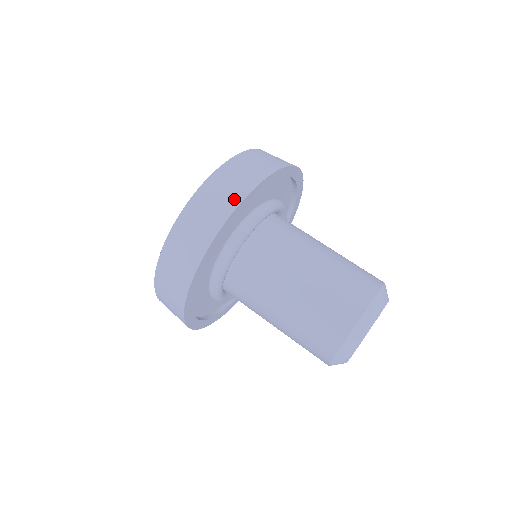
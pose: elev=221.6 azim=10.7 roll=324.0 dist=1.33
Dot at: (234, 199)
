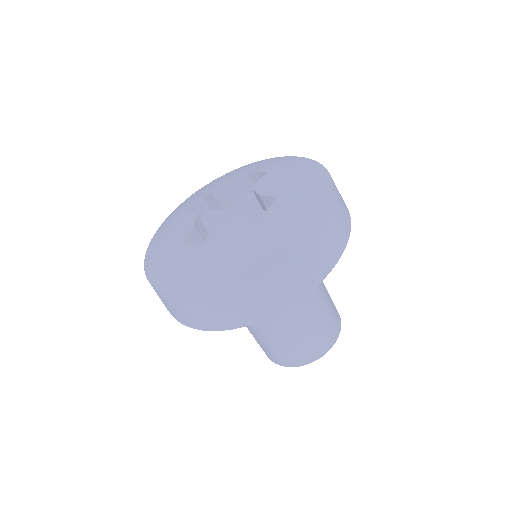
Dot at: (348, 226)
